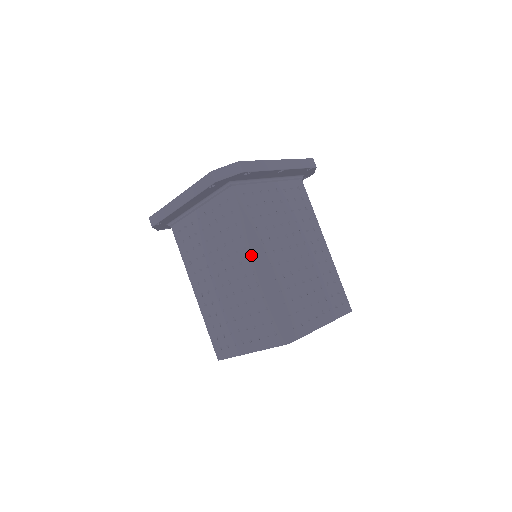
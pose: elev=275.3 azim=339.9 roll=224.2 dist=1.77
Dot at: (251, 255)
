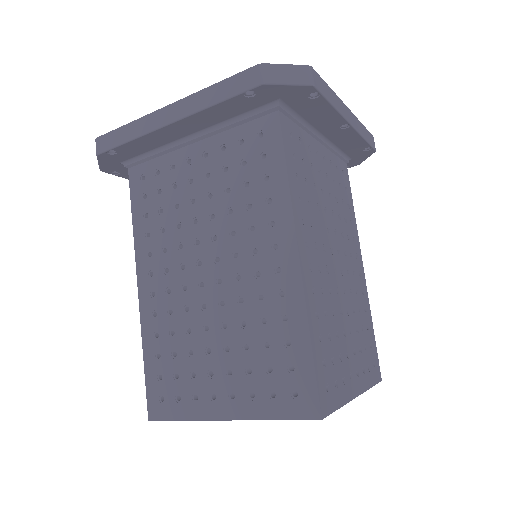
Dot at: (283, 238)
